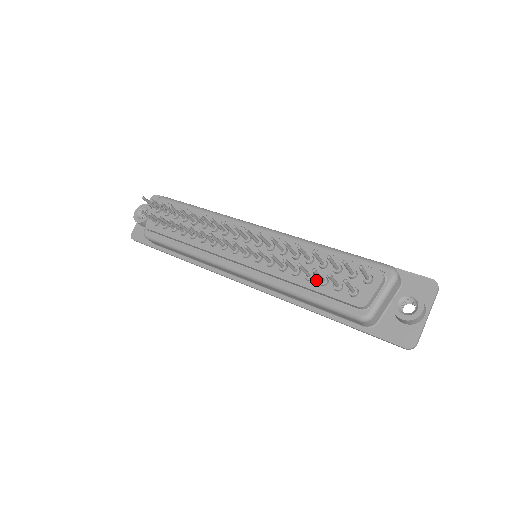
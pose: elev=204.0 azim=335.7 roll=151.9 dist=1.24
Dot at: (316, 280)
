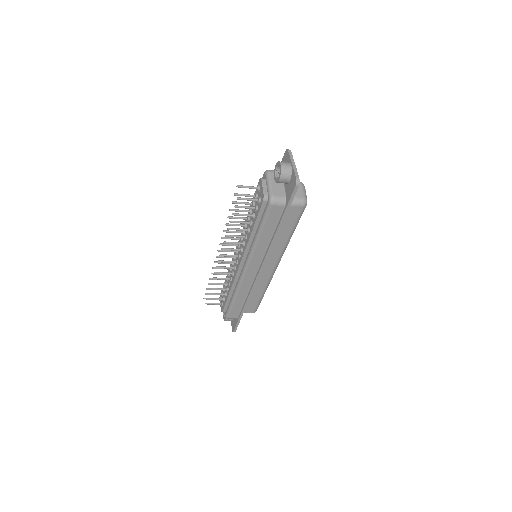
Dot at: (253, 220)
